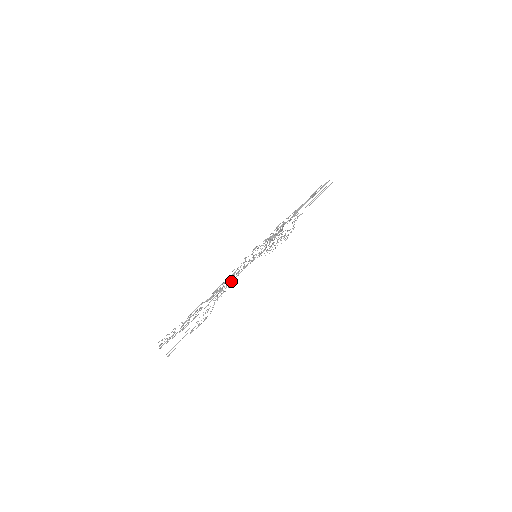
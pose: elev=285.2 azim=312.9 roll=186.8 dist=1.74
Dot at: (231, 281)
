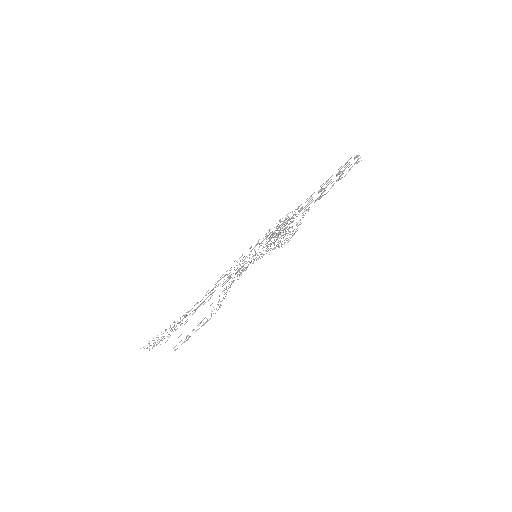
Dot at: (233, 281)
